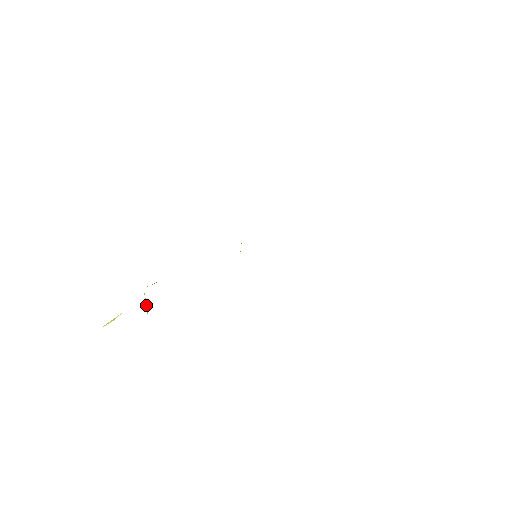
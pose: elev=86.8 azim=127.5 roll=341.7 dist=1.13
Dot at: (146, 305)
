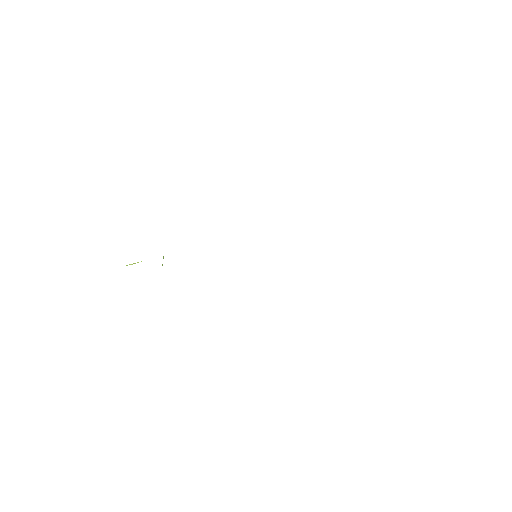
Dot at: occluded
